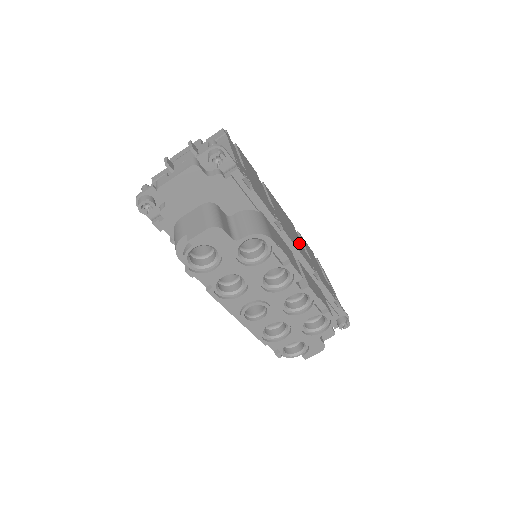
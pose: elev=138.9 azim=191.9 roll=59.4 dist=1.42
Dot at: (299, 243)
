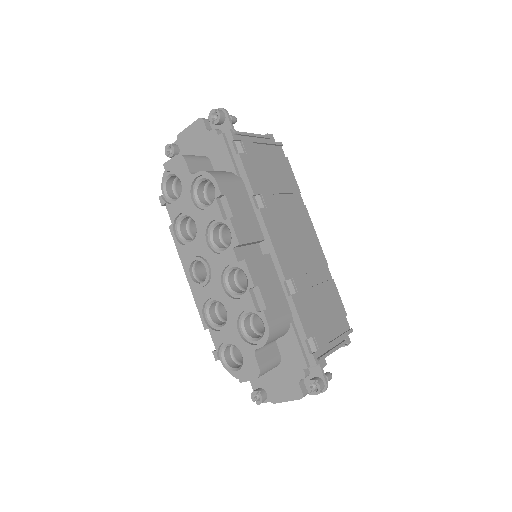
Dot at: (298, 259)
